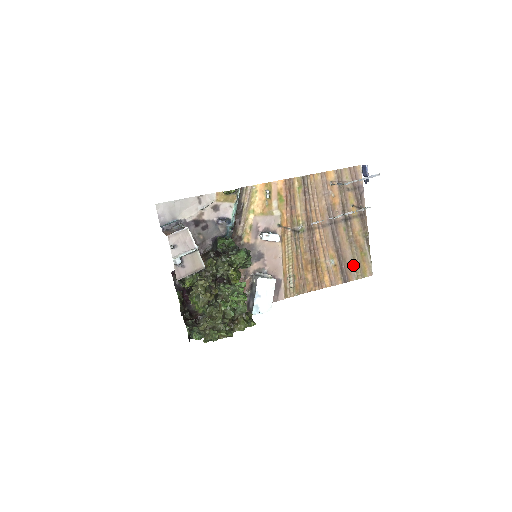
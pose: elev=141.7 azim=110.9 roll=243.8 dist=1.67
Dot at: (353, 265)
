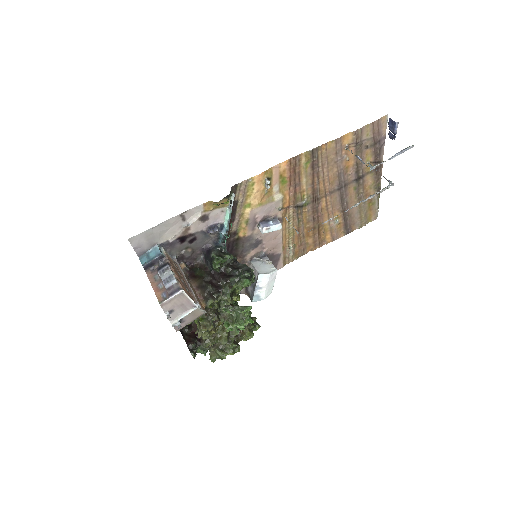
Dot at: (358, 217)
